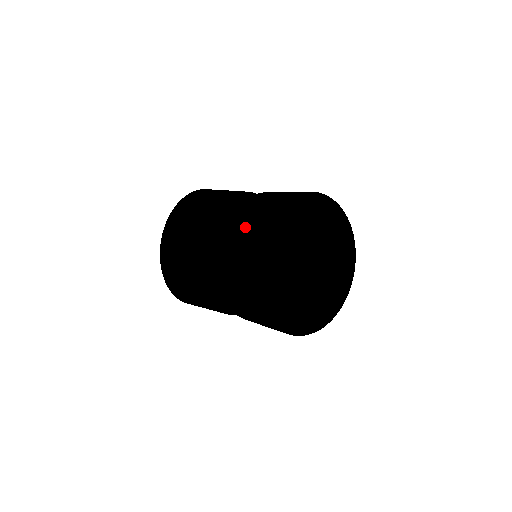
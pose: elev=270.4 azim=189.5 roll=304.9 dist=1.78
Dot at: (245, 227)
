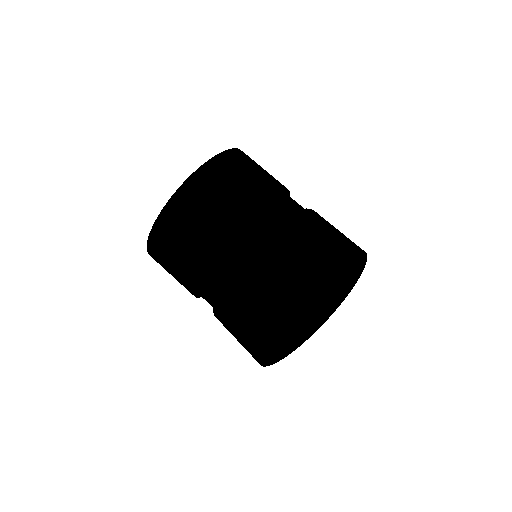
Dot at: (291, 261)
